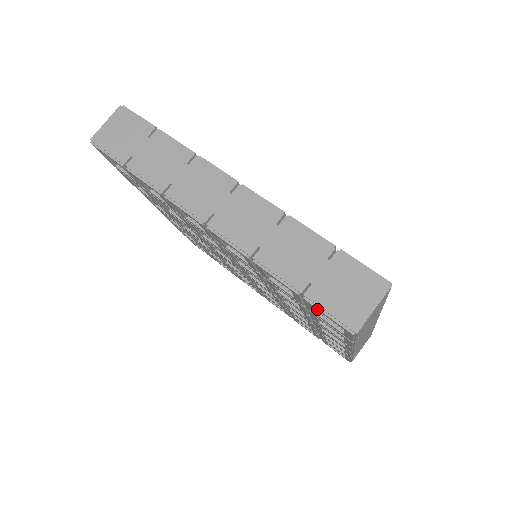
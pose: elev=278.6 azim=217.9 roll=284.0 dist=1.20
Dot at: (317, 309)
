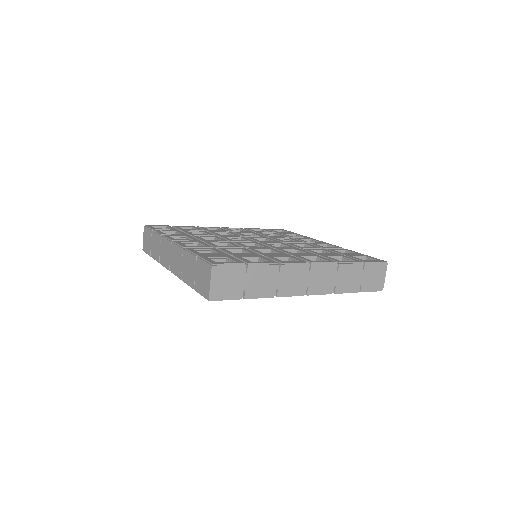
Dot at: occluded
